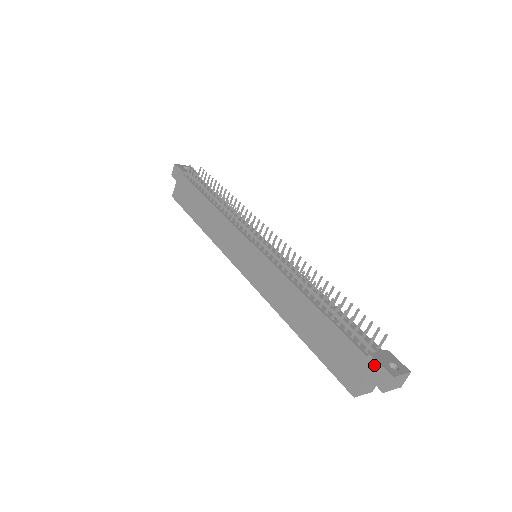
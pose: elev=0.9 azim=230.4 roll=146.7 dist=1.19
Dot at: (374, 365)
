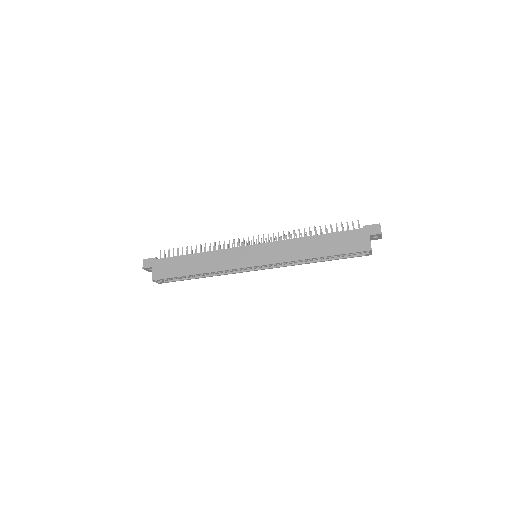
Dot at: (369, 228)
